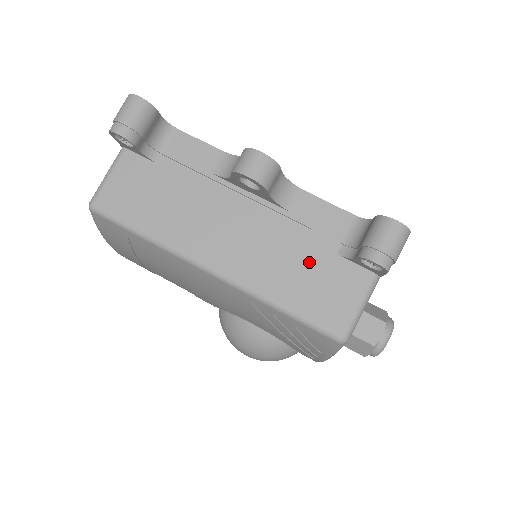
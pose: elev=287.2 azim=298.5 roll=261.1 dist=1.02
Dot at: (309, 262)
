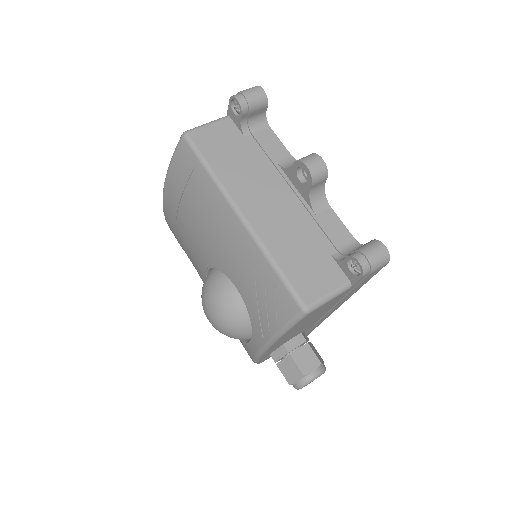
Dot at: (310, 249)
